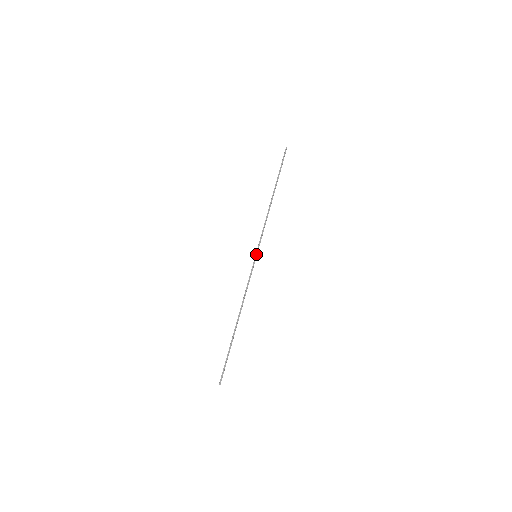
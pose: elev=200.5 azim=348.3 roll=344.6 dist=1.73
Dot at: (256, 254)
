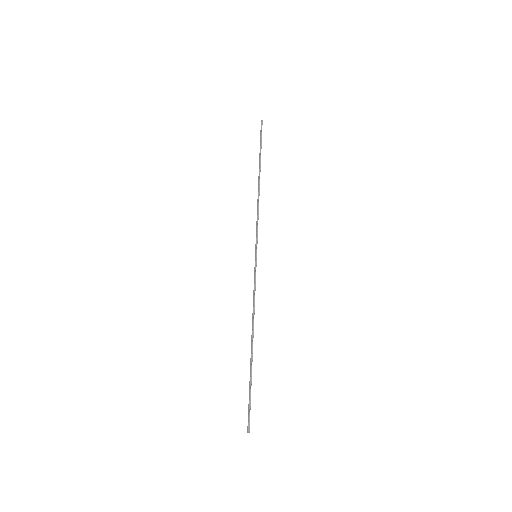
Dot at: (255, 254)
